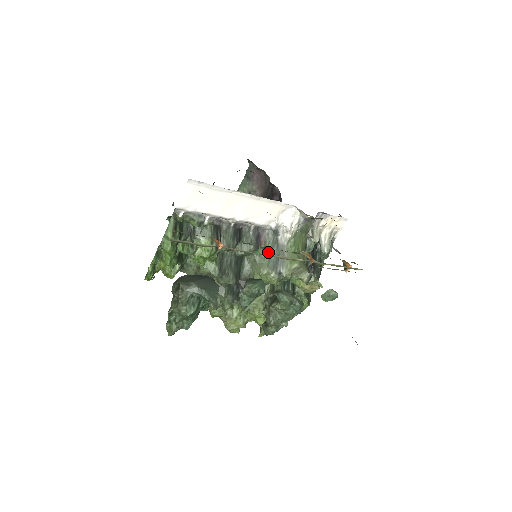
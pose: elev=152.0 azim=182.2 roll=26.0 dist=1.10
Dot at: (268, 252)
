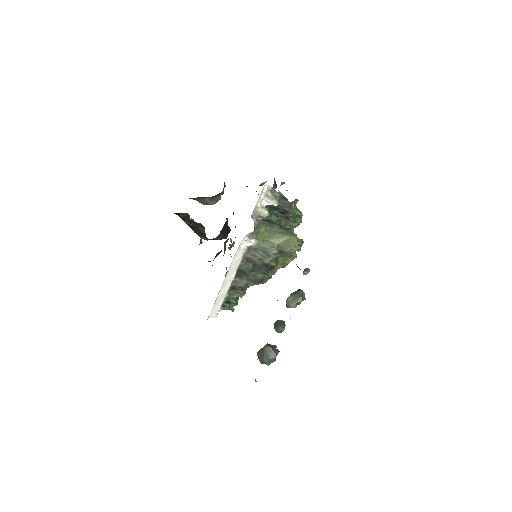
Dot at: occluded
